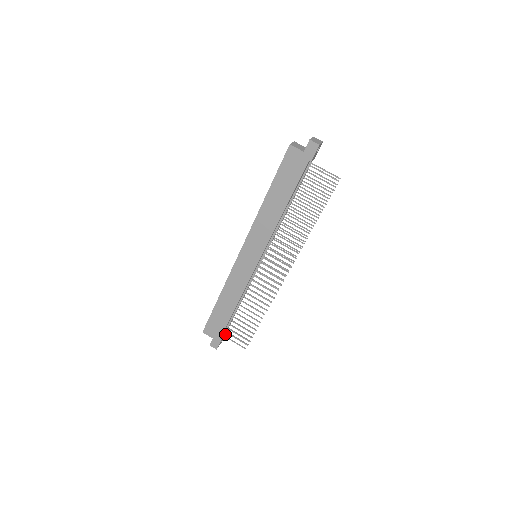
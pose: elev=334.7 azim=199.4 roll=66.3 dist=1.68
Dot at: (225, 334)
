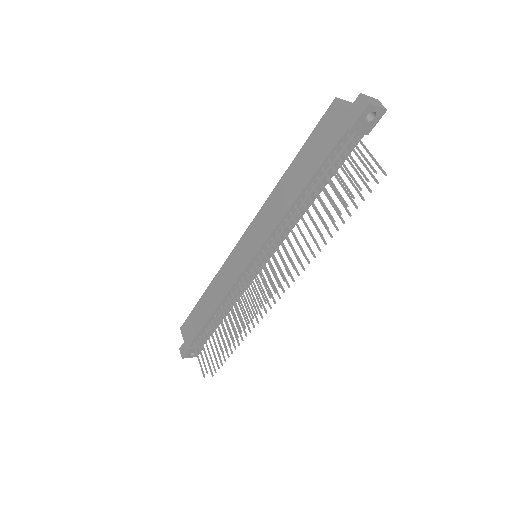
Dot at: (202, 348)
